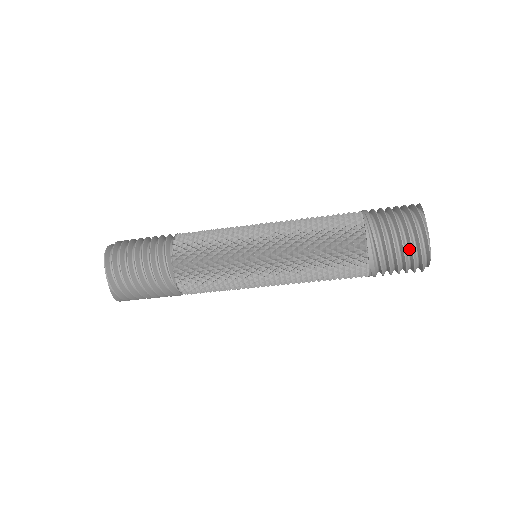
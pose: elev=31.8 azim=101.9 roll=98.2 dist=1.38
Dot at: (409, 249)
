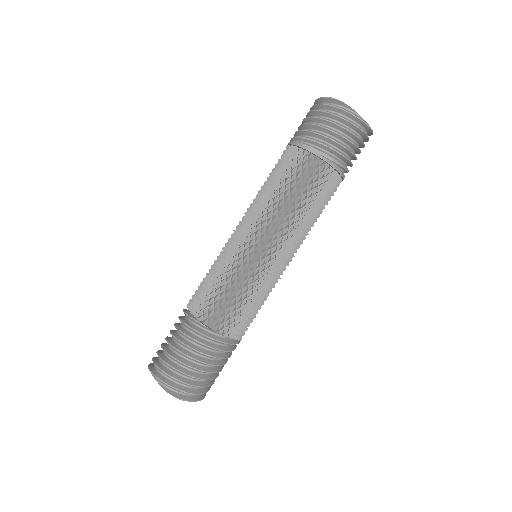
Dot at: (321, 115)
